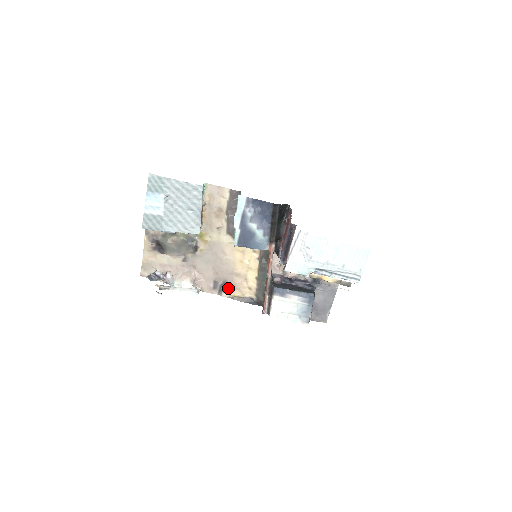
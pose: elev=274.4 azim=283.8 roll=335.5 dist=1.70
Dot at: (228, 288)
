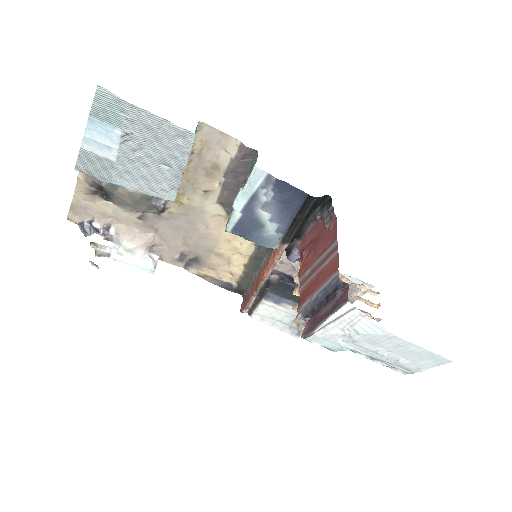
Dot at: (200, 265)
